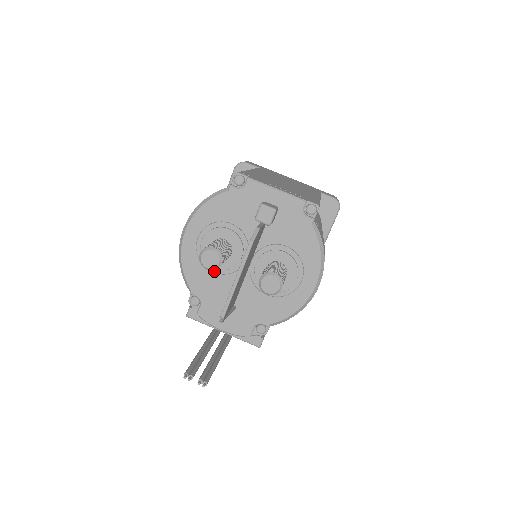
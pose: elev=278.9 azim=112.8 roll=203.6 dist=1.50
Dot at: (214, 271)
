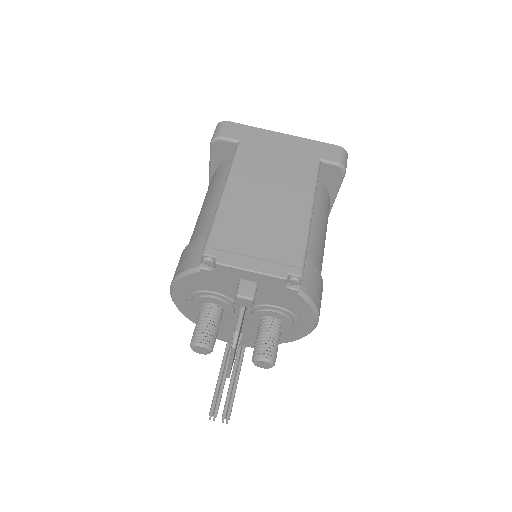
Dot at: occluded
